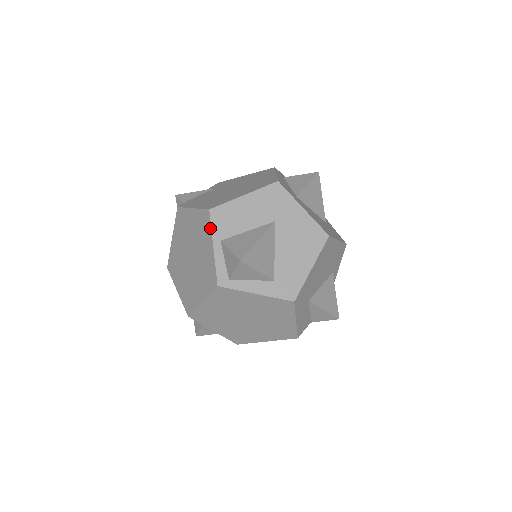
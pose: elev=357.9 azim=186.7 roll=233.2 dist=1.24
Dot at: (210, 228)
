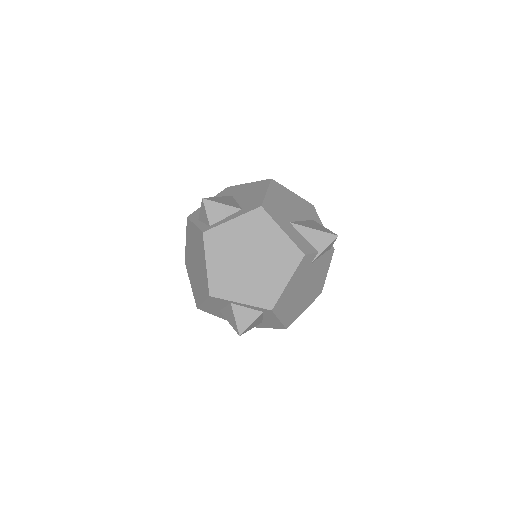
Dot at: (190, 222)
